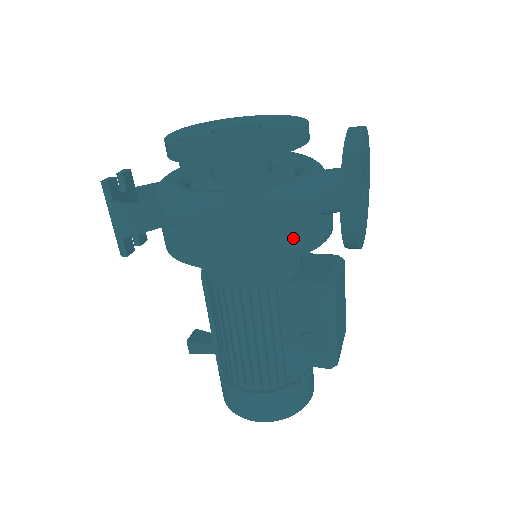
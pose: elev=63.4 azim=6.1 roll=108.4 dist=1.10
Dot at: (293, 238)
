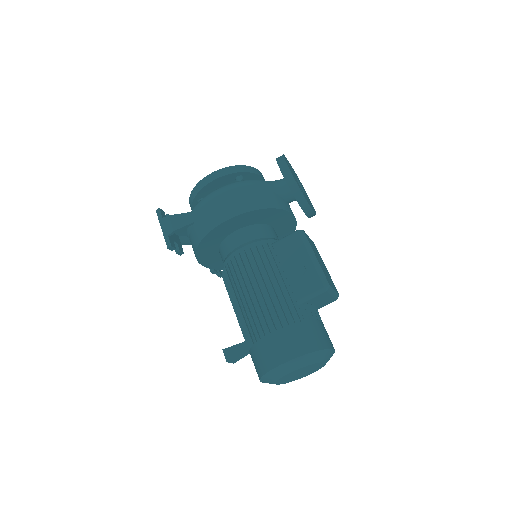
Dot at: (263, 198)
